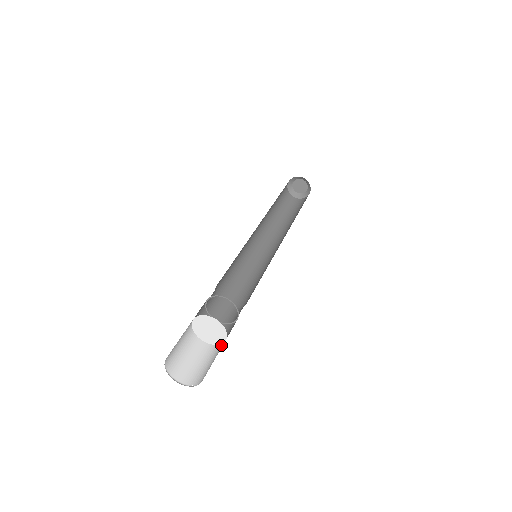
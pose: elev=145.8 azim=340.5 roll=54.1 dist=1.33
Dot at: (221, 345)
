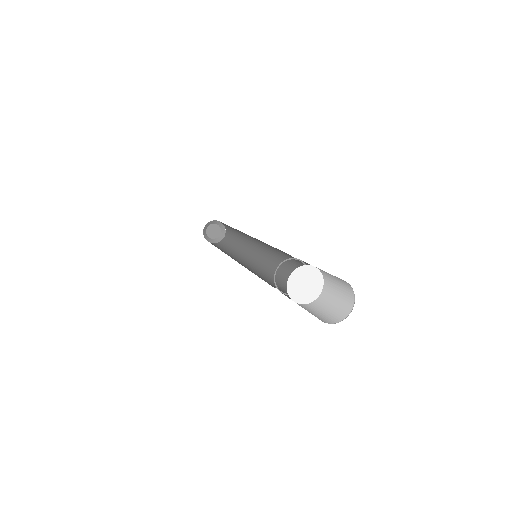
Dot at: (313, 303)
